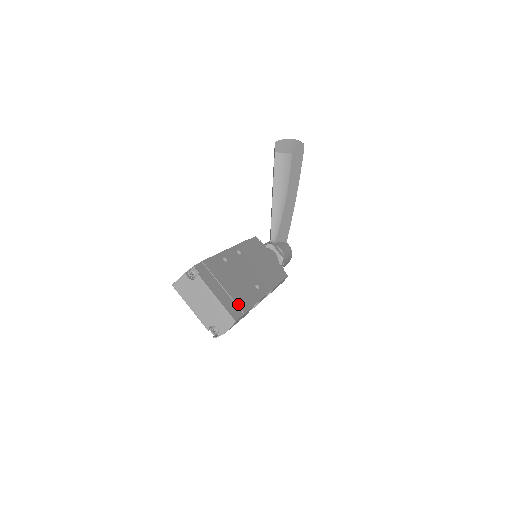
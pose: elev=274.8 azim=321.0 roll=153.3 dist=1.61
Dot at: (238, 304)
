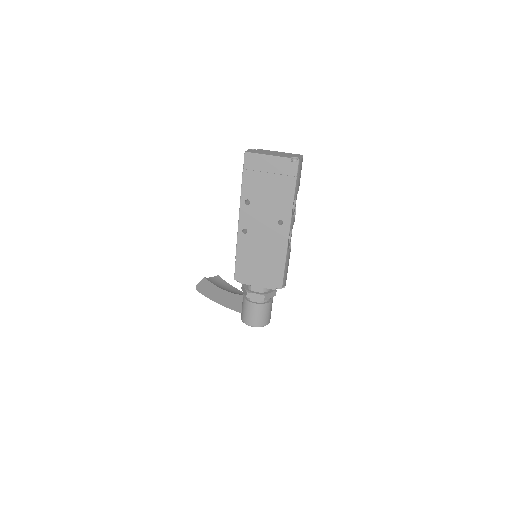
Dot at: occluded
